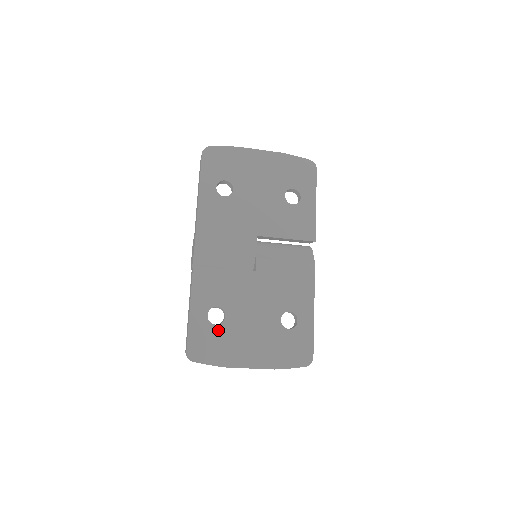
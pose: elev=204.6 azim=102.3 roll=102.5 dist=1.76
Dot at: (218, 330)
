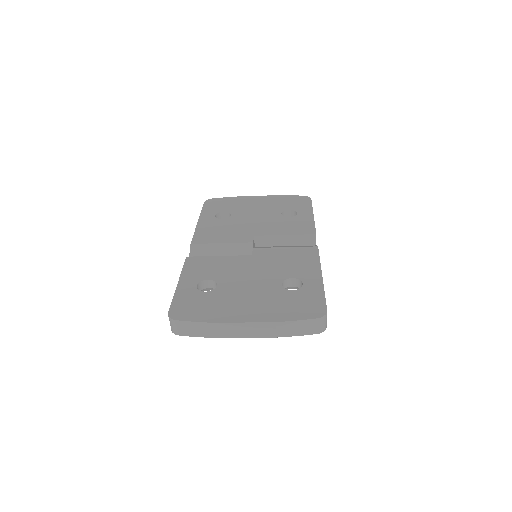
Dot at: (207, 295)
